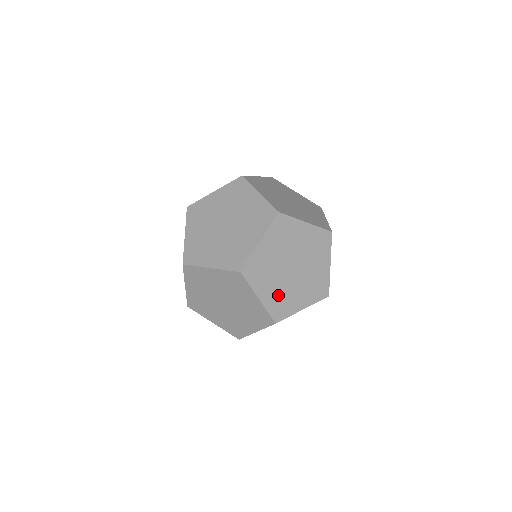
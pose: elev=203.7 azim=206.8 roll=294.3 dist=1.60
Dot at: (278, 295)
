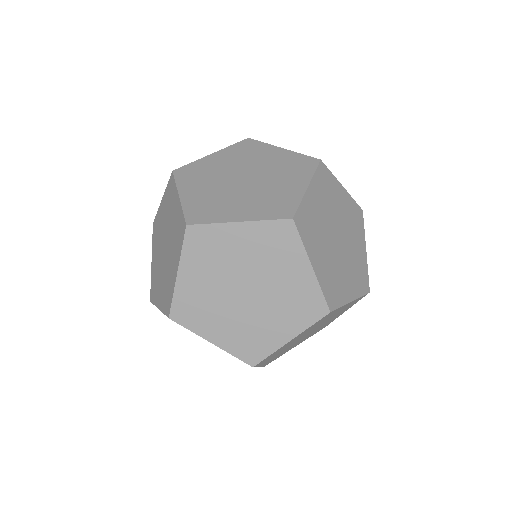
Dot at: (315, 218)
